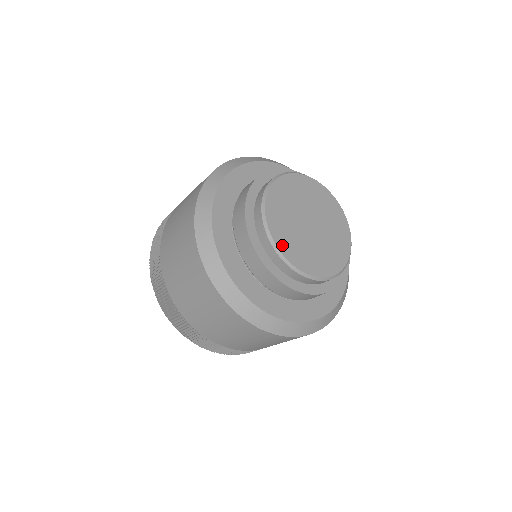
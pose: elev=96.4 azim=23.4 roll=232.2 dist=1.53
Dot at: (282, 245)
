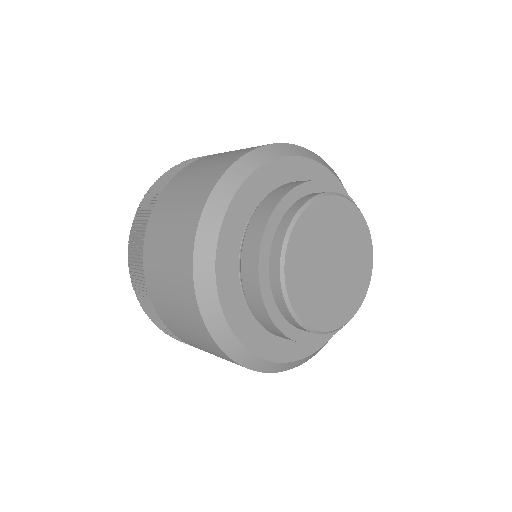
Dot at: (291, 277)
